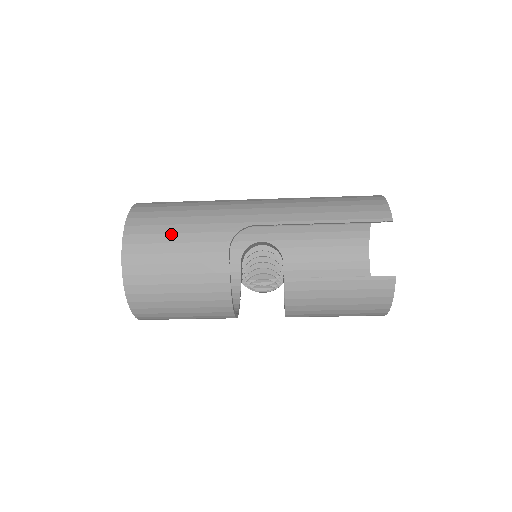
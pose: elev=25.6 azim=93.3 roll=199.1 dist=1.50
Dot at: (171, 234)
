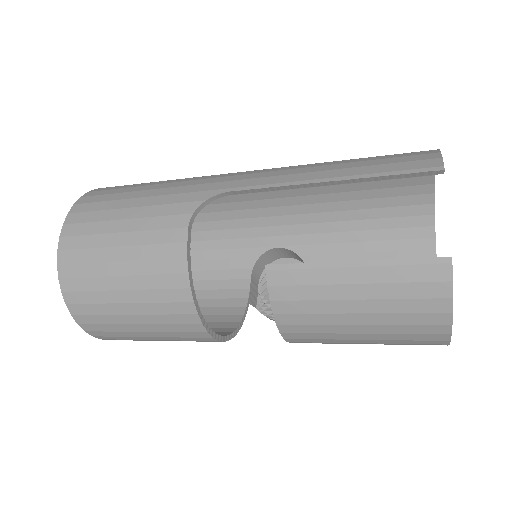
Dot at: (121, 209)
